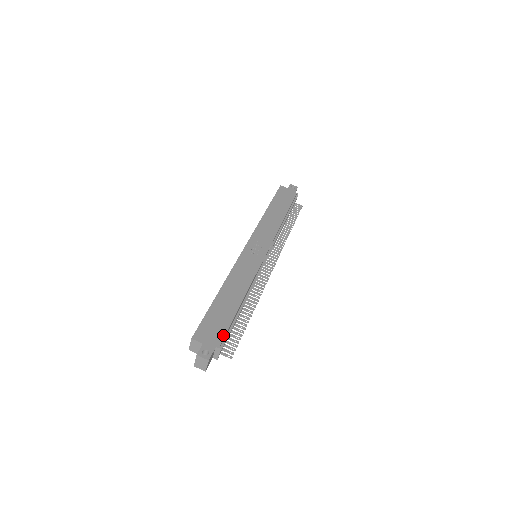
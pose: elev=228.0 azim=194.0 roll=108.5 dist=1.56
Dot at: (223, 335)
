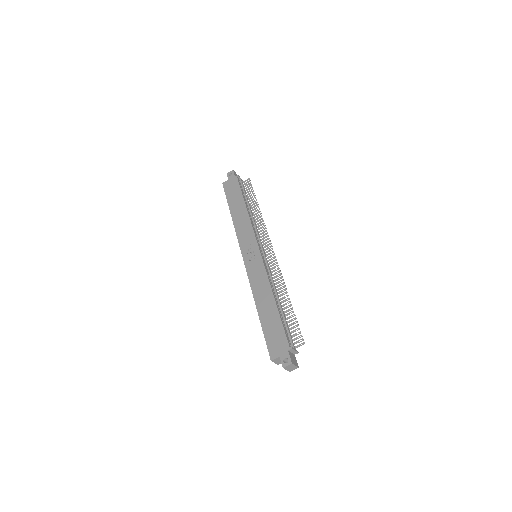
Dot at: (285, 338)
